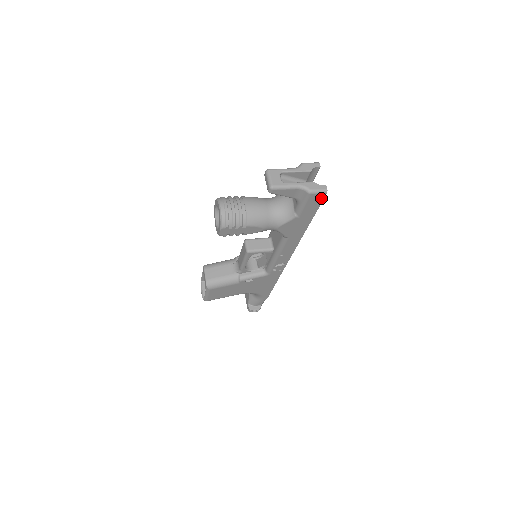
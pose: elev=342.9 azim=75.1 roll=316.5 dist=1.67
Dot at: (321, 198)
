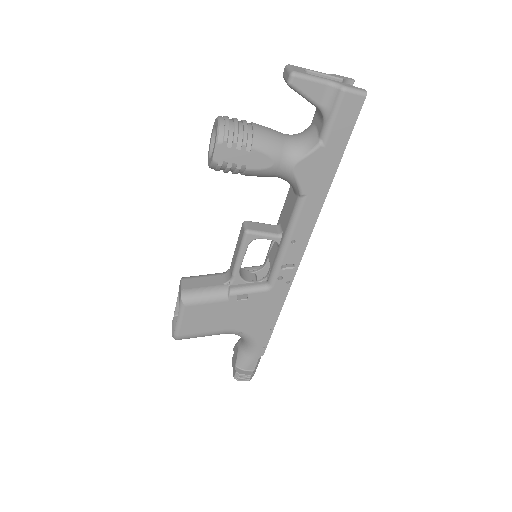
Dot at: (357, 107)
